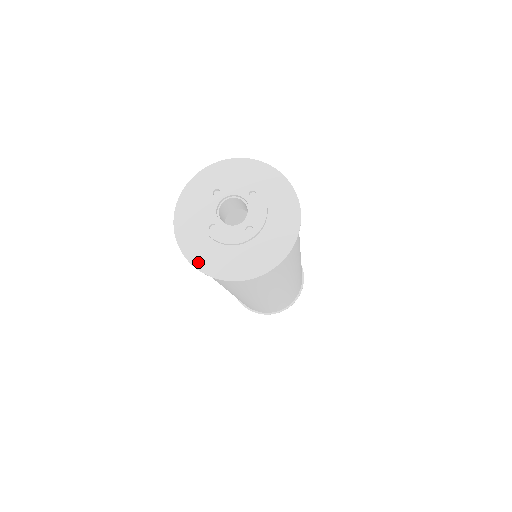
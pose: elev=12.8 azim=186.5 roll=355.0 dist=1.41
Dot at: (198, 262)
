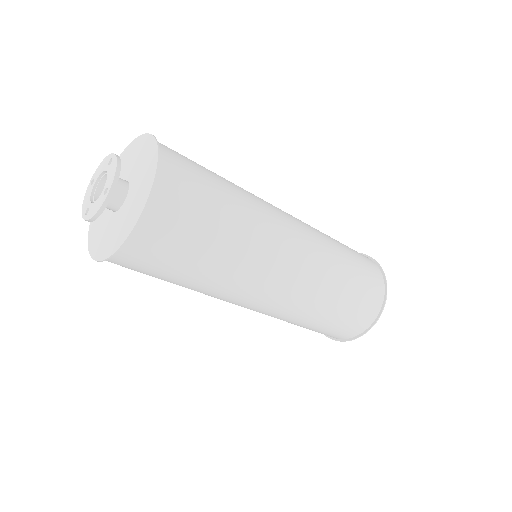
Dot at: (97, 254)
